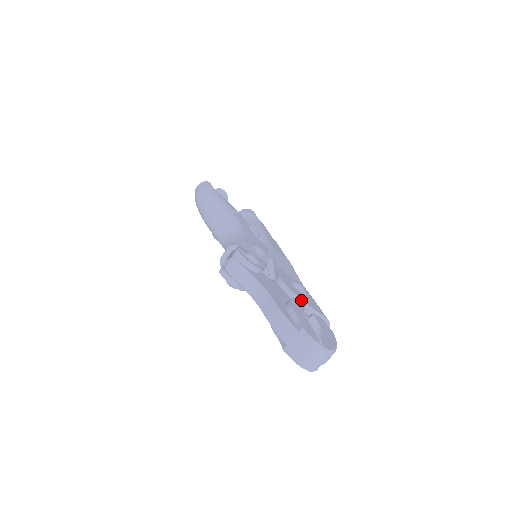
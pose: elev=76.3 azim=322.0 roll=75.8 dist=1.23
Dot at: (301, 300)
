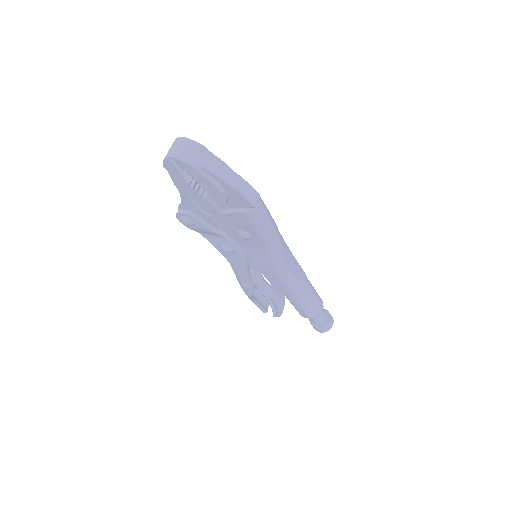
Dot at: occluded
